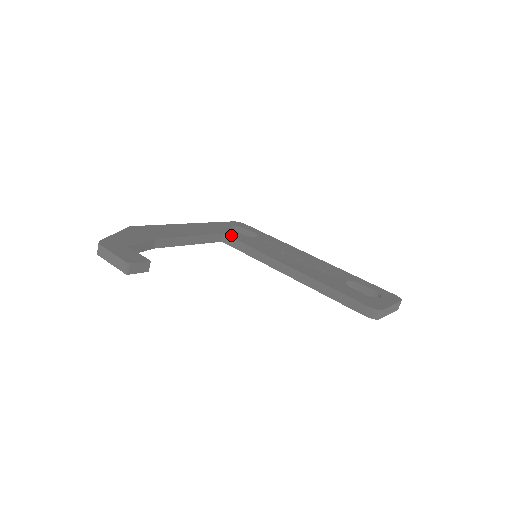
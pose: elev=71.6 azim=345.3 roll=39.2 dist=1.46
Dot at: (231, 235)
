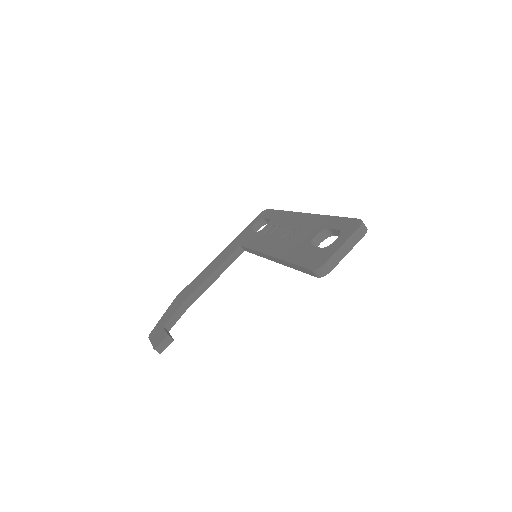
Dot at: (244, 243)
